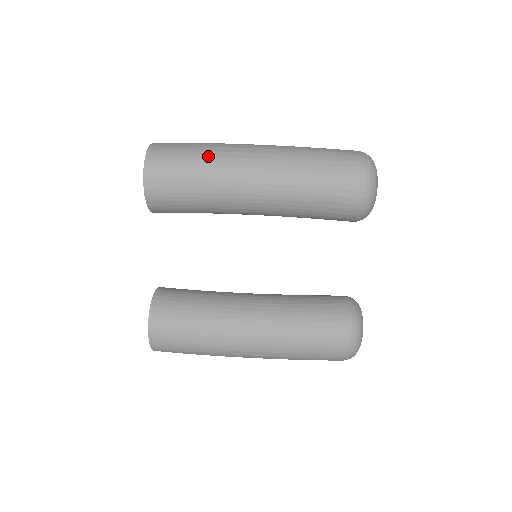
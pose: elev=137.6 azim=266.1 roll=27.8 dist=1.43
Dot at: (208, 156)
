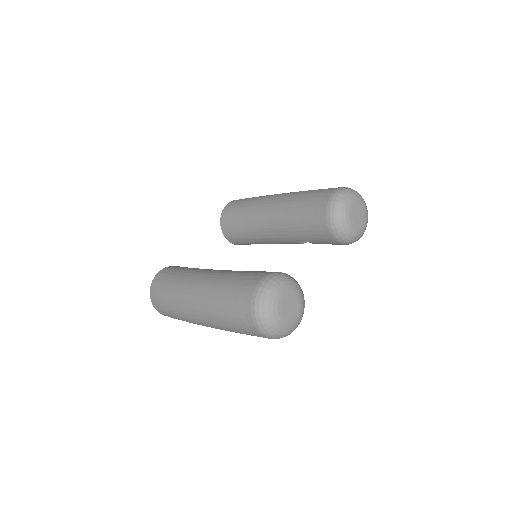
Dot at: occluded
